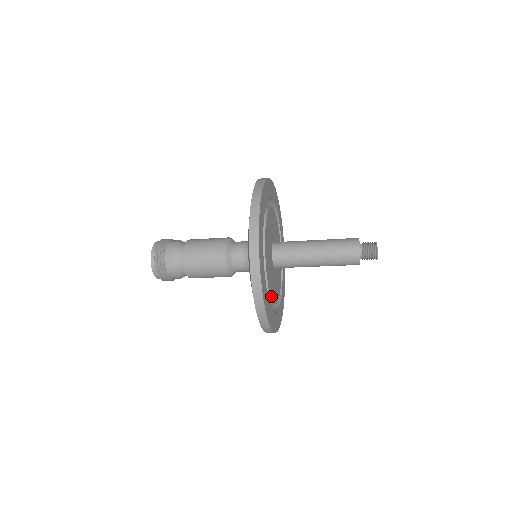
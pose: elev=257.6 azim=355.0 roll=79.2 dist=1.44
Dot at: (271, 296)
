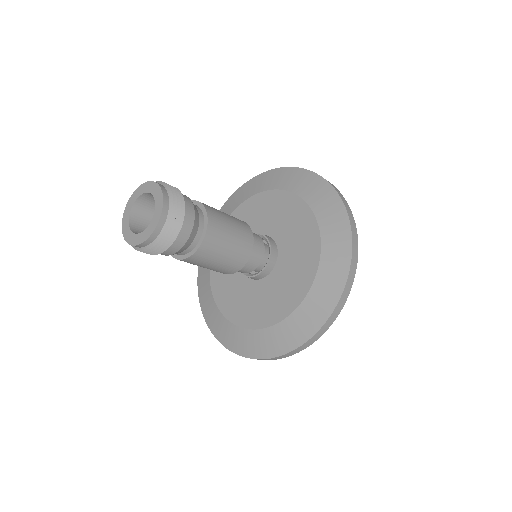
Dot at: occluded
